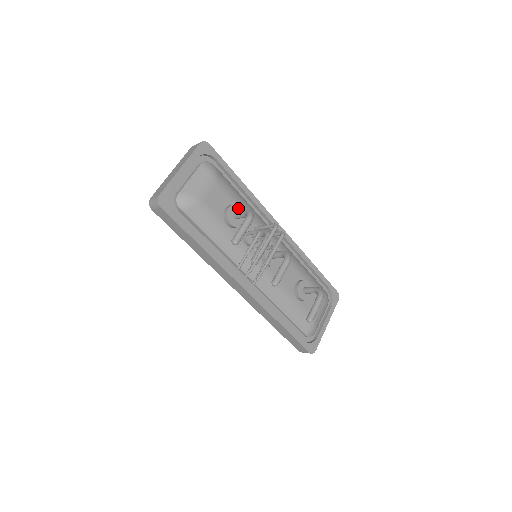
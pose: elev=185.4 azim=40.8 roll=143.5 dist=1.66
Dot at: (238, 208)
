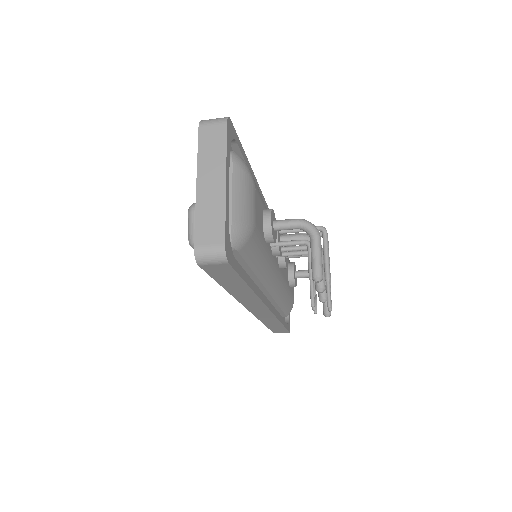
Dot at: (273, 213)
